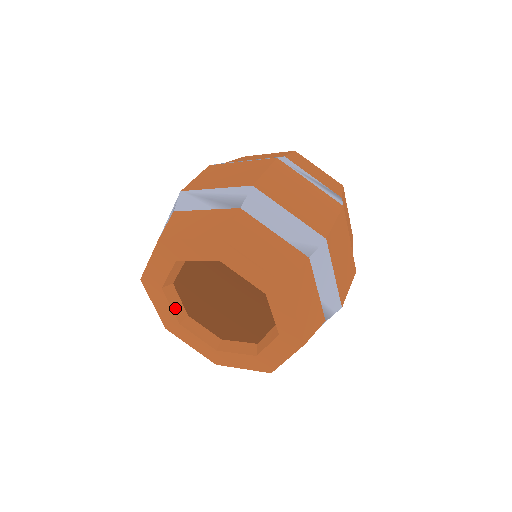
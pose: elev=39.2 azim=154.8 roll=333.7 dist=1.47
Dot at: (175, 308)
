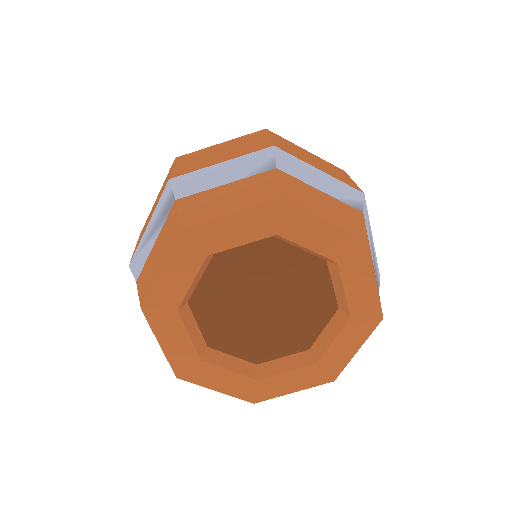
Dot at: (236, 369)
